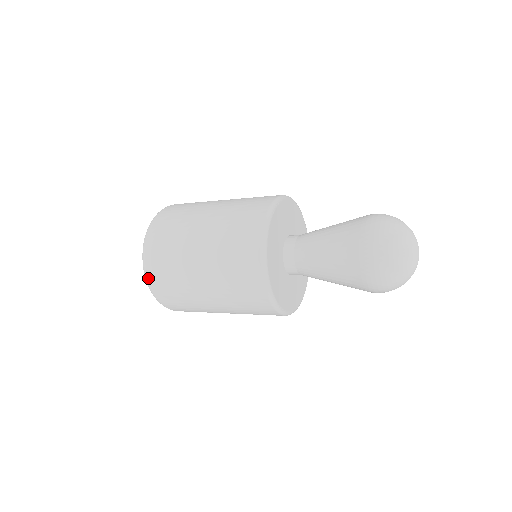
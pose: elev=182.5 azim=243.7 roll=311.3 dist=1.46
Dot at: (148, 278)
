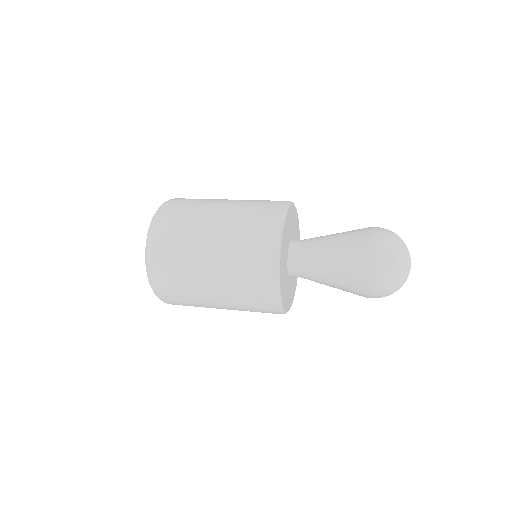
Dot at: (150, 246)
